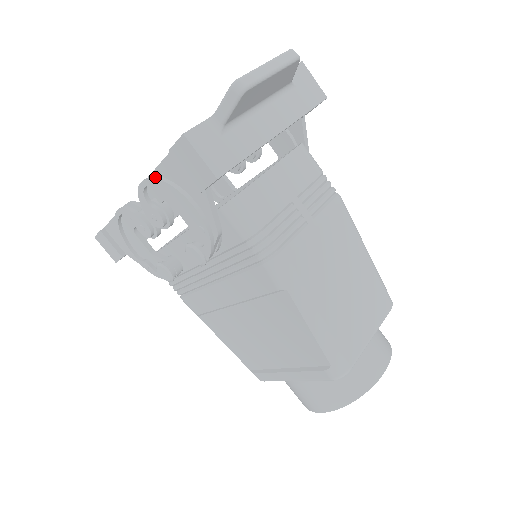
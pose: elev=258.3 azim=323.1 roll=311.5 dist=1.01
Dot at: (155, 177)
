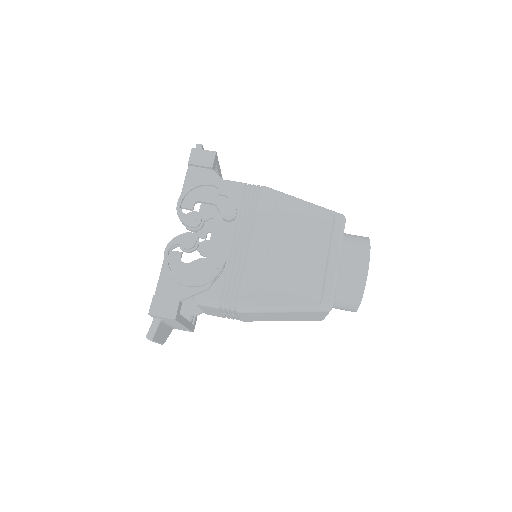
Dot at: (184, 191)
